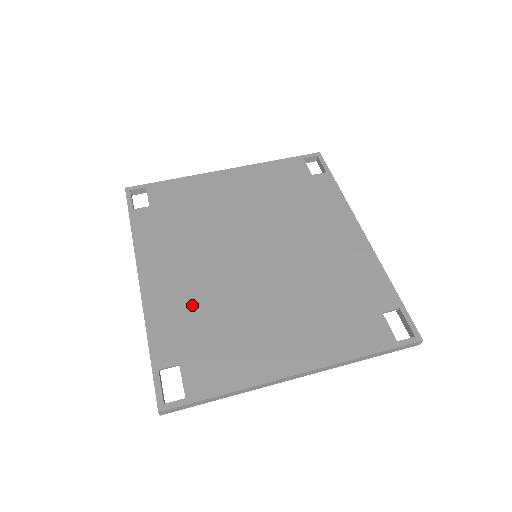
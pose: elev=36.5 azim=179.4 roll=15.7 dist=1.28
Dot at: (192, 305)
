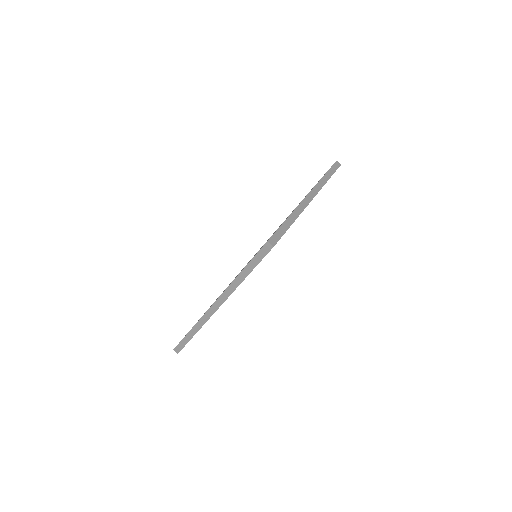
Dot at: occluded
